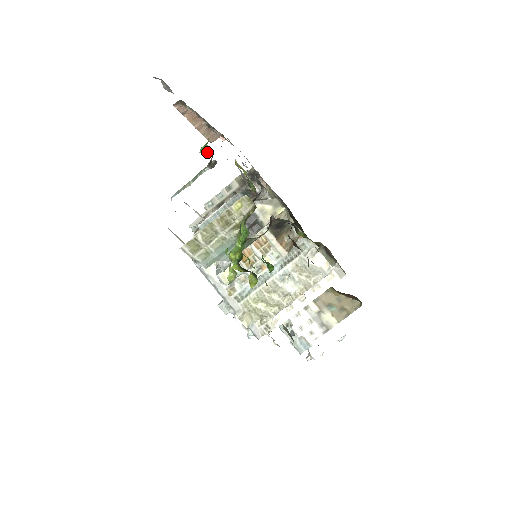
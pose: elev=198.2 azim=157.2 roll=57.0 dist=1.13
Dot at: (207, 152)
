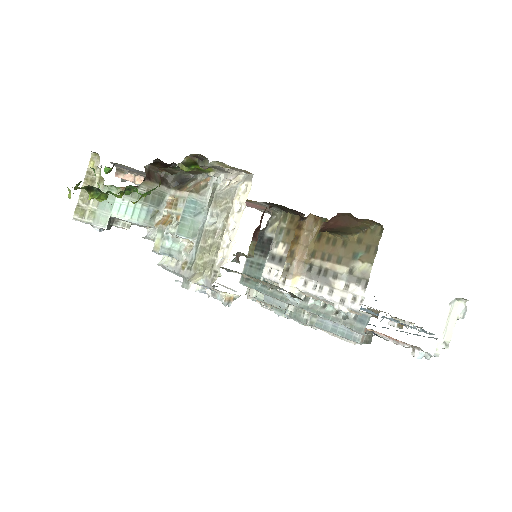
Dot at: (106, 169)
